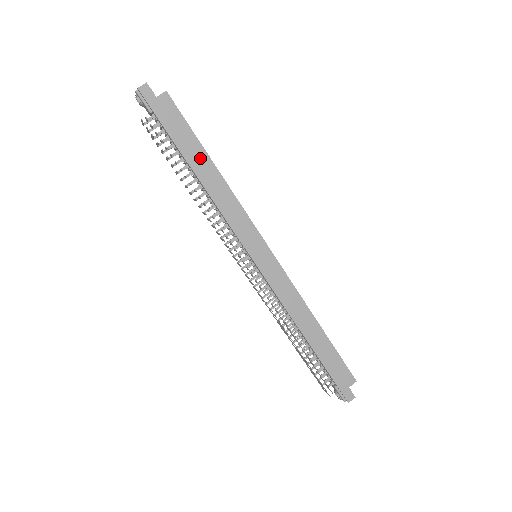
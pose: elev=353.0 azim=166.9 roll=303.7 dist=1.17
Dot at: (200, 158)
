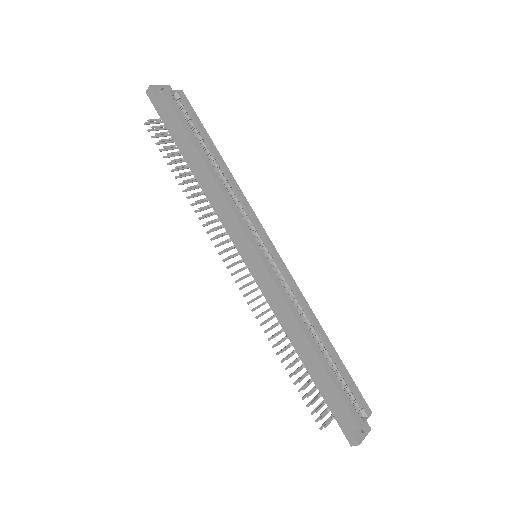
Dot at: (193, 155)
